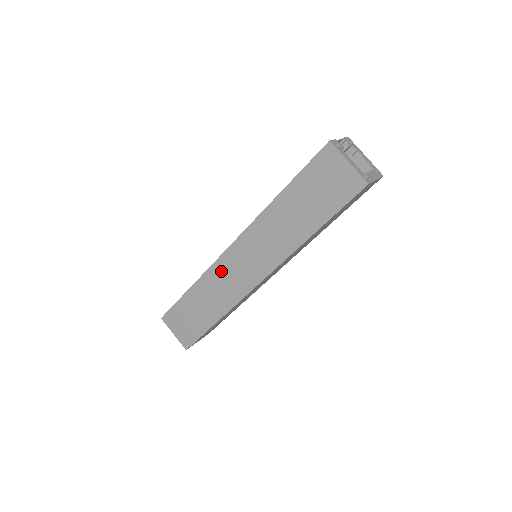
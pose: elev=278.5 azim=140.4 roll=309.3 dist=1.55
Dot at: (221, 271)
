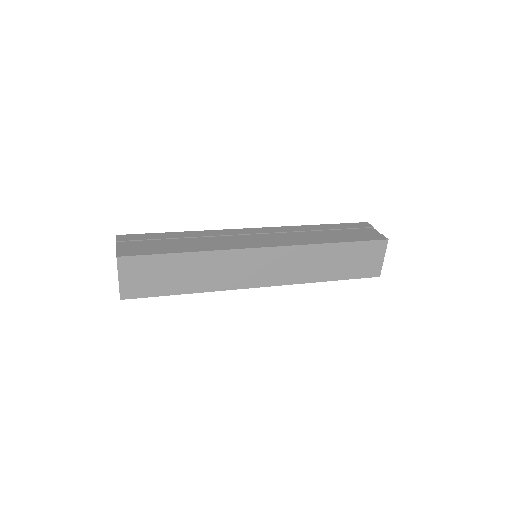
Dot at: (236, 259)
